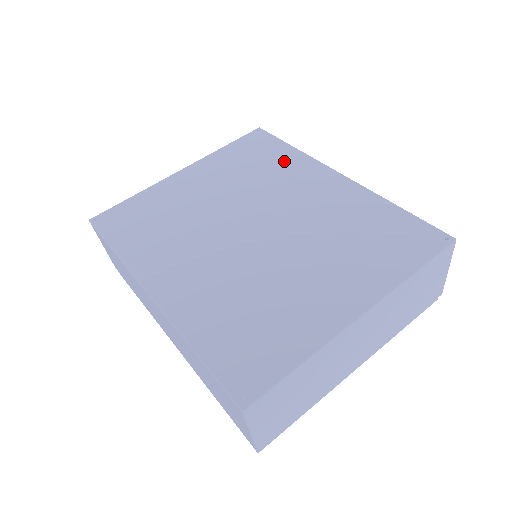
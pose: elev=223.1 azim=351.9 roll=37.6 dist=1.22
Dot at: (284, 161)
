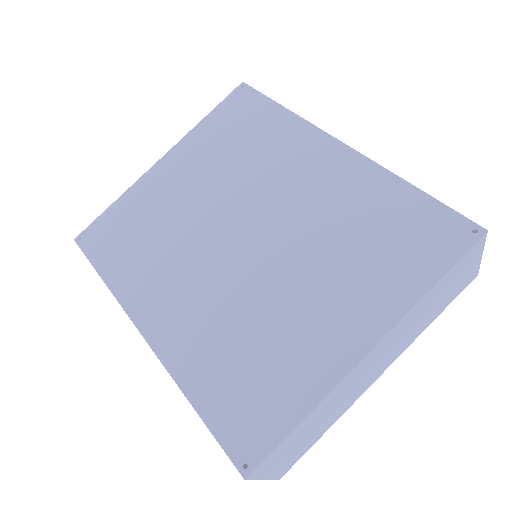
Dot at: (274, 131)
